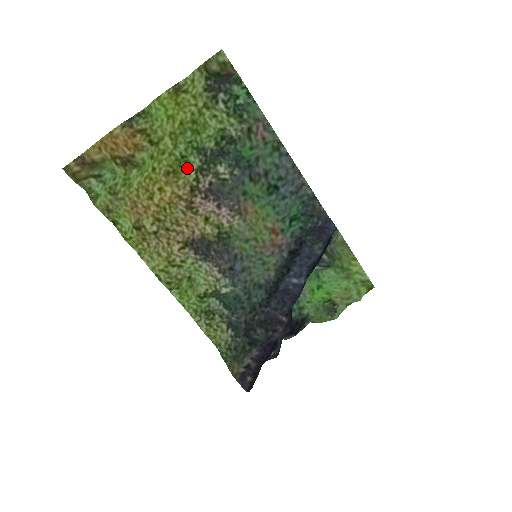
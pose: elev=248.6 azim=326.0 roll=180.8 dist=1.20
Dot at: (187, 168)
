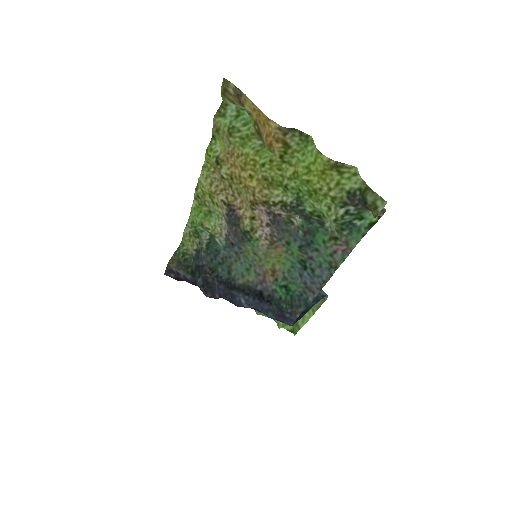
Dot at: (281, 192)
